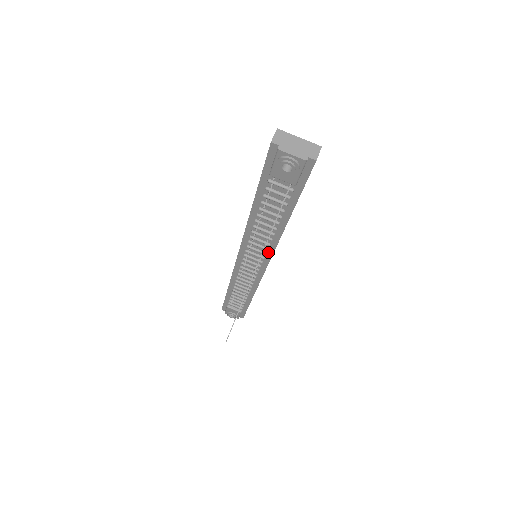
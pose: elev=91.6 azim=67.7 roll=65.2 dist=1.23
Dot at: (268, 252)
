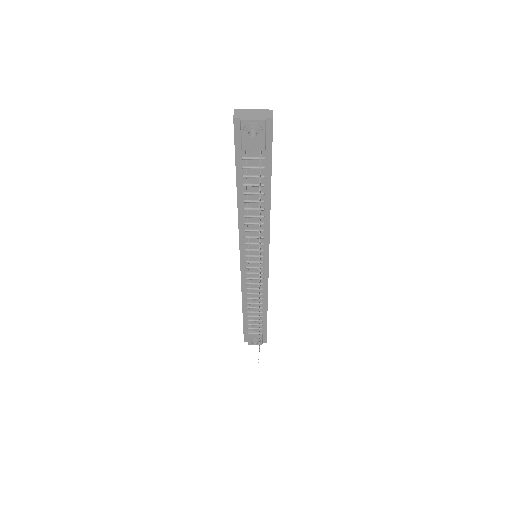
Dot at: (265, 241)
